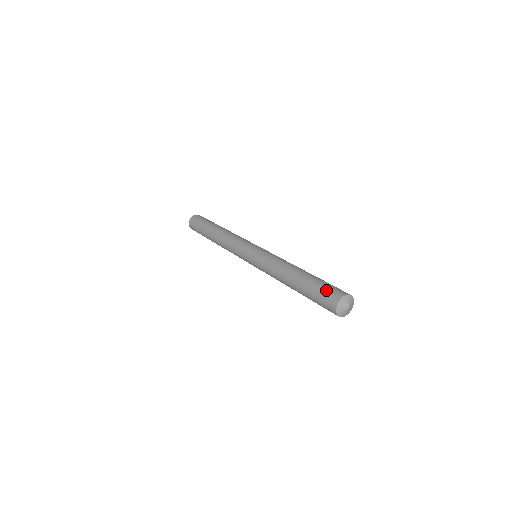
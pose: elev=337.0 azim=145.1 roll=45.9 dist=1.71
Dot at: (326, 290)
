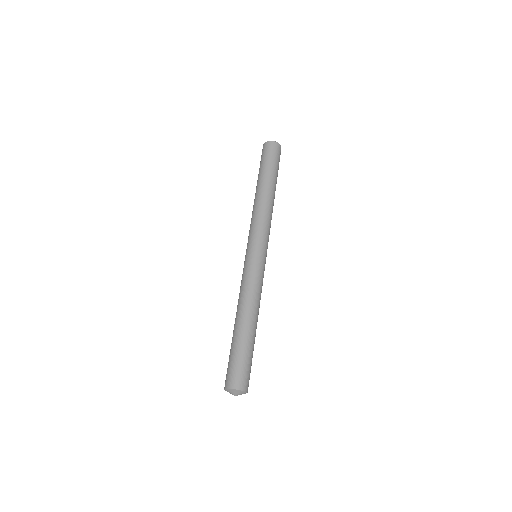
Dot at: (240, 368)
